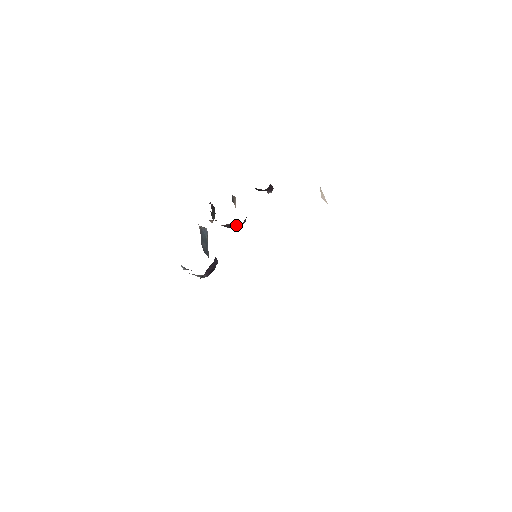
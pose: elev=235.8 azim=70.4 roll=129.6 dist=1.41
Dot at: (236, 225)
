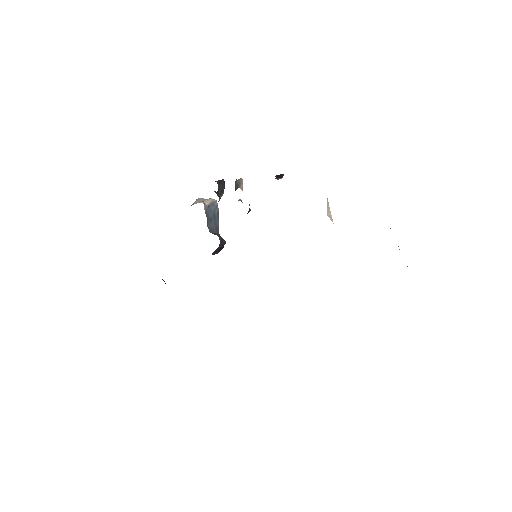
Dot at: occluded
